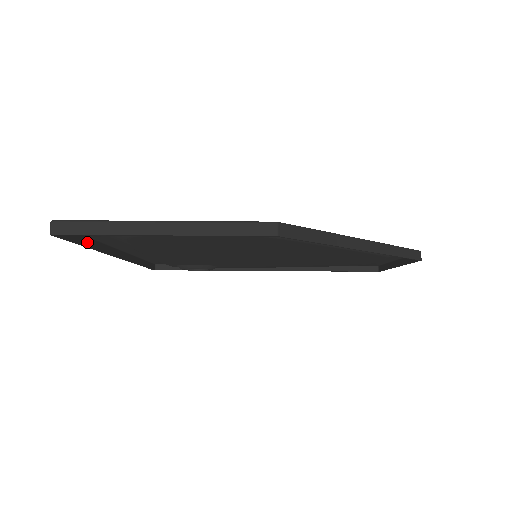
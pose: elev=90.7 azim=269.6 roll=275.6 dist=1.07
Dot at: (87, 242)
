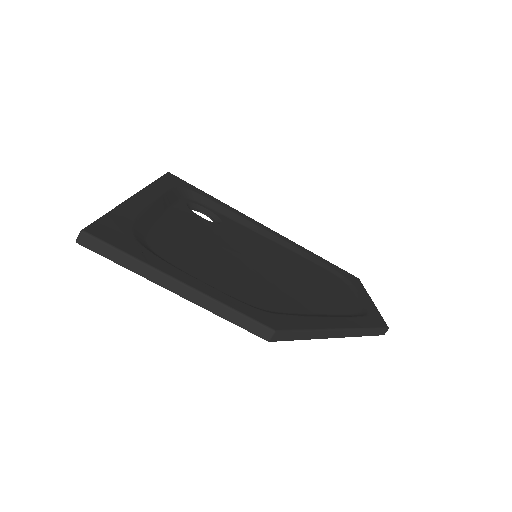
Dot at: occluded
